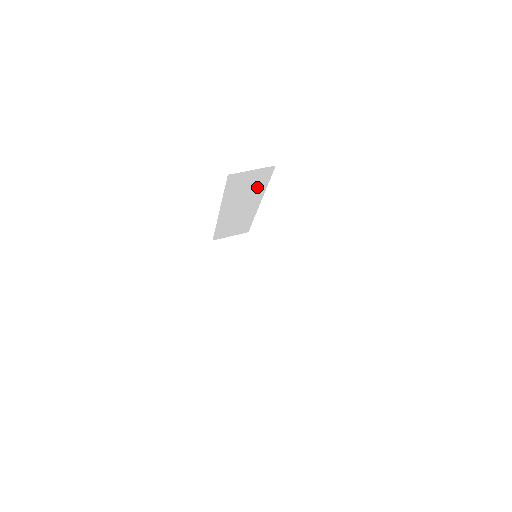
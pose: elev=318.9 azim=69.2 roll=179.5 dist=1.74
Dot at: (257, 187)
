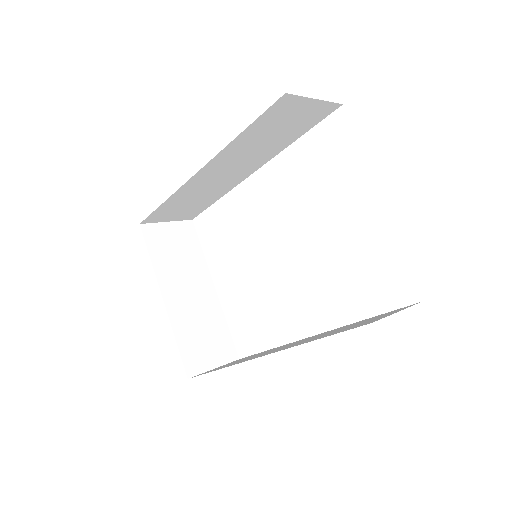
Dot at: (283, 139)
